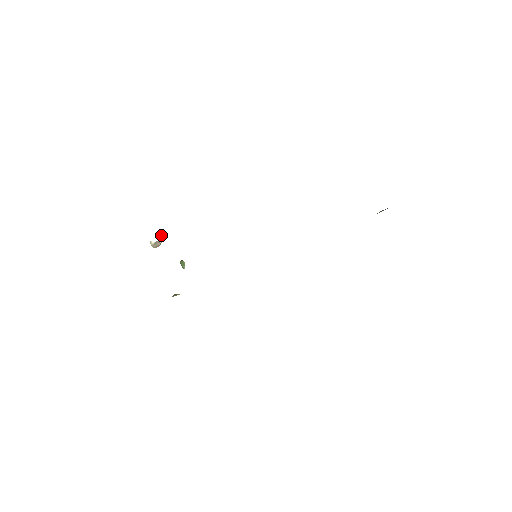
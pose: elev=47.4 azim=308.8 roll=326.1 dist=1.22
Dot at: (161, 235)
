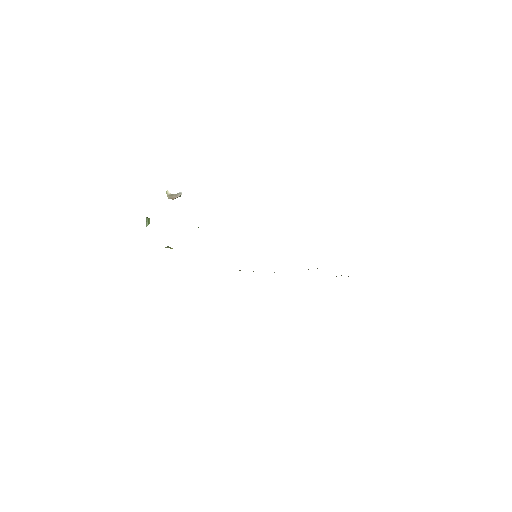
Dot at: (180, 192)
